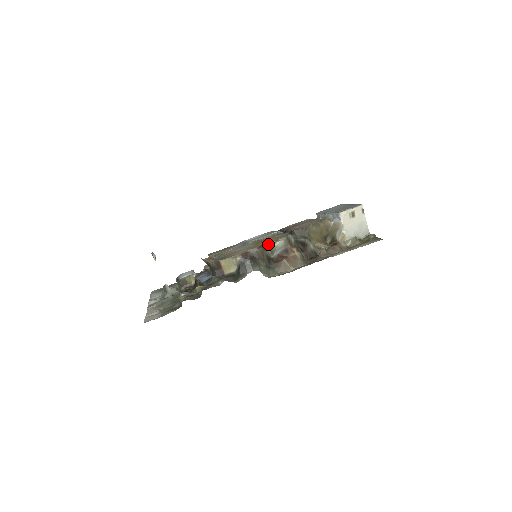
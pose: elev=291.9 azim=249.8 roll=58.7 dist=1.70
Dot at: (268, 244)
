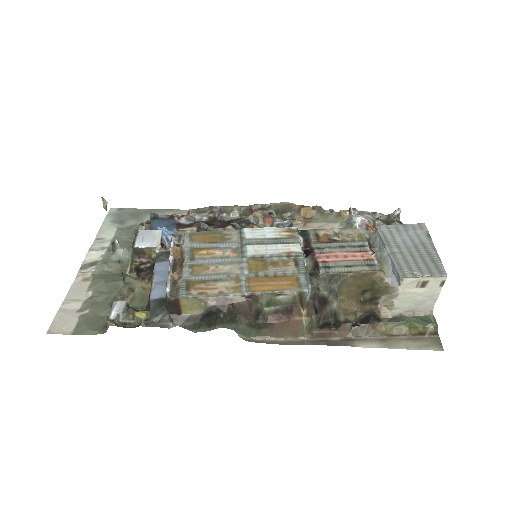
Dot at: (266, 294)
